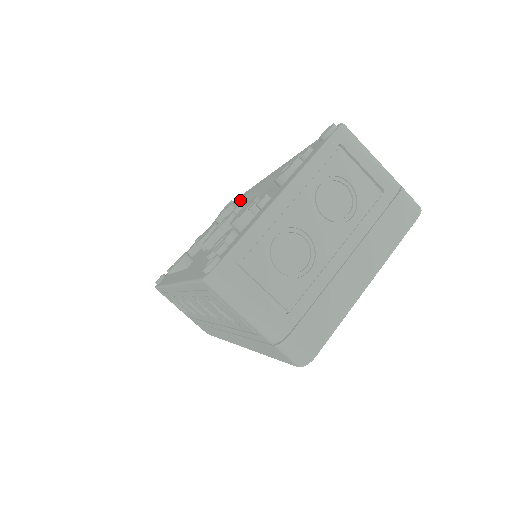
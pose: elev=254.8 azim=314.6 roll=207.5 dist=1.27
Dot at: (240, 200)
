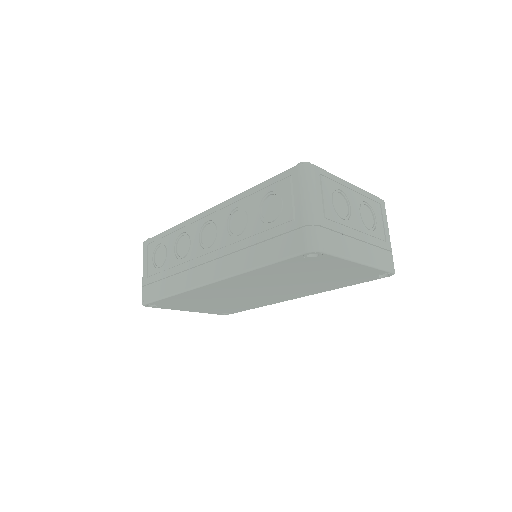
Dot at: occluded
